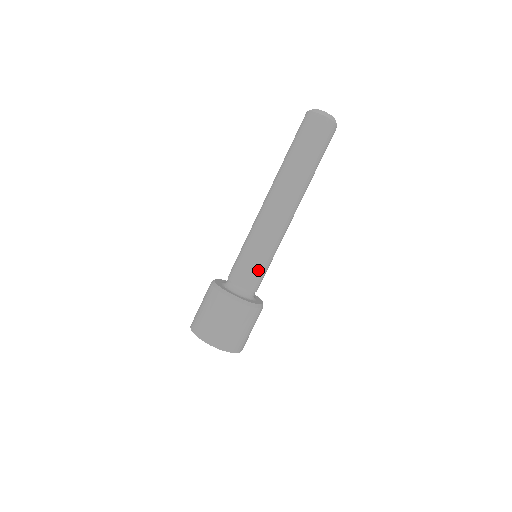
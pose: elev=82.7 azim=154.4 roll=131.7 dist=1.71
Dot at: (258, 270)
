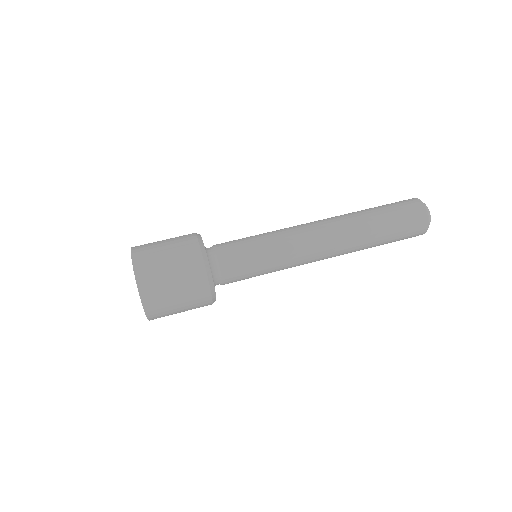
Dot at: (249, 271)
